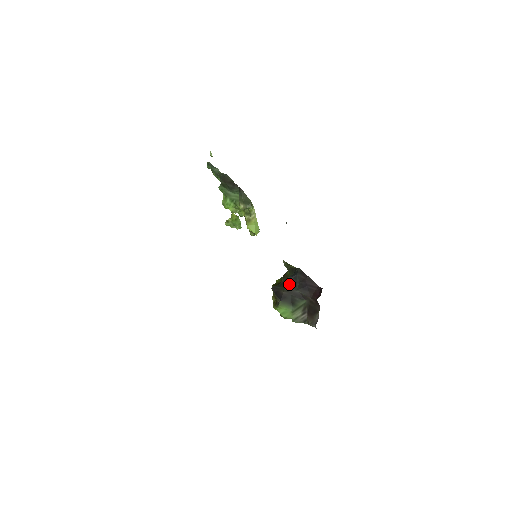
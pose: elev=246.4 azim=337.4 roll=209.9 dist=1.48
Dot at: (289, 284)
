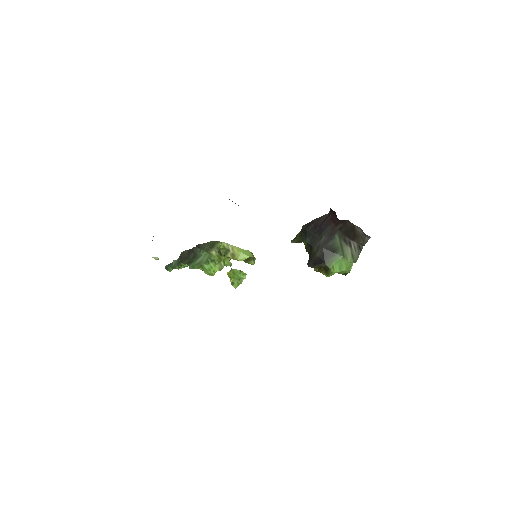
Dot at: (312, 244)
